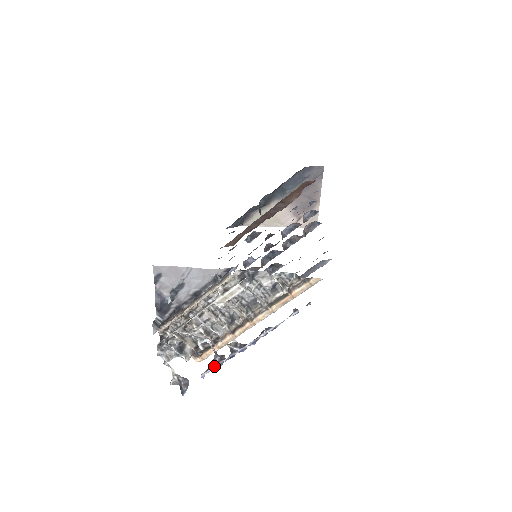
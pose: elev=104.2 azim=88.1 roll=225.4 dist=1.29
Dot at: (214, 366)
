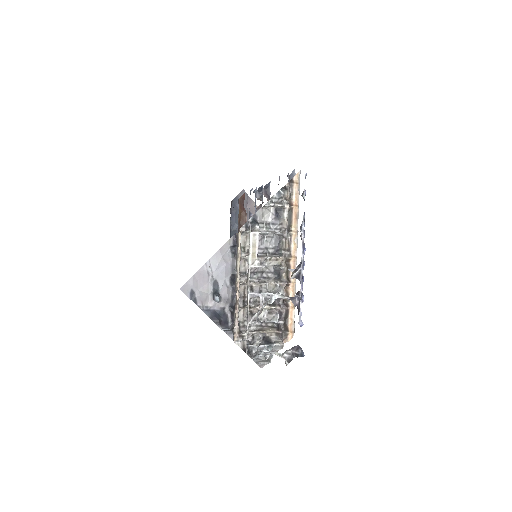
Dot at: (299, 304)
